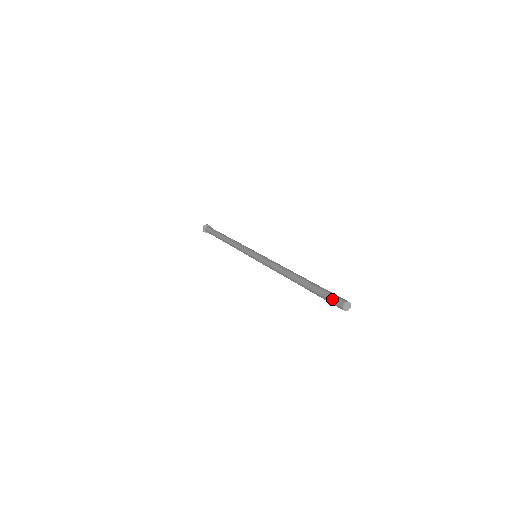
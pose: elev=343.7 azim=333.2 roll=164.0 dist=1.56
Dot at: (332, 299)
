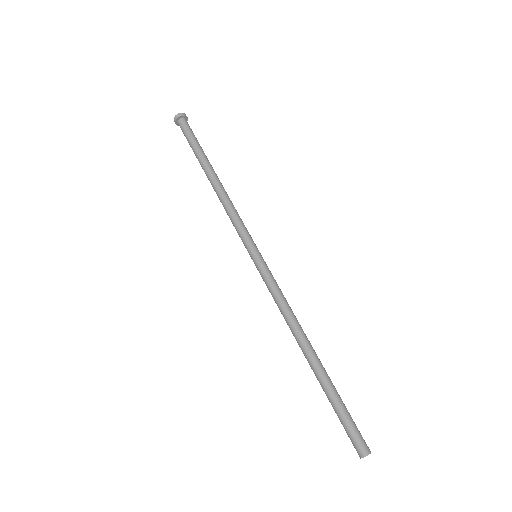
Dot at: (349, 437)
